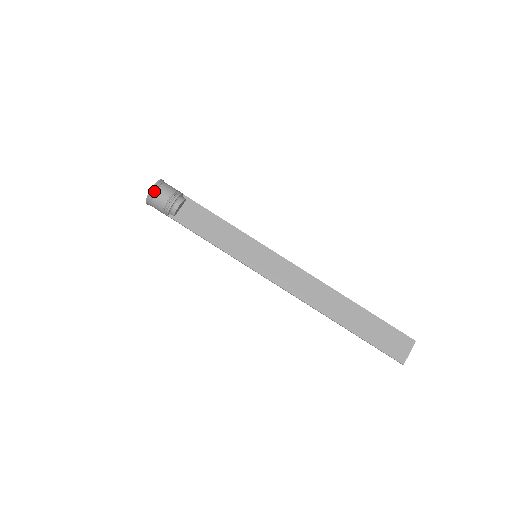
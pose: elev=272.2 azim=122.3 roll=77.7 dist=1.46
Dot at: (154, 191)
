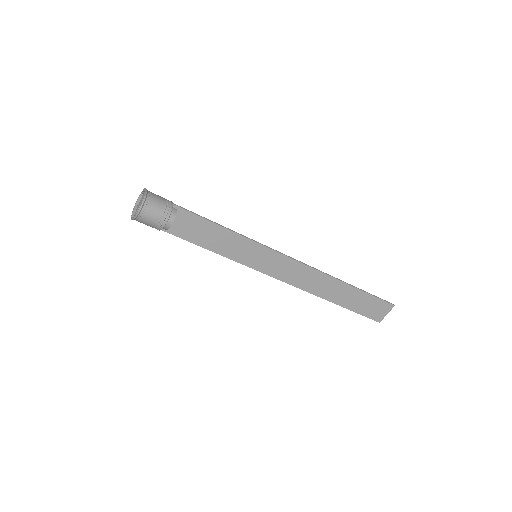
Dot at: (140, 215)
